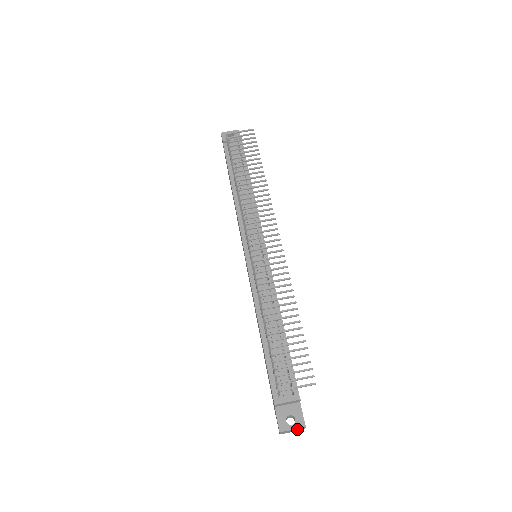
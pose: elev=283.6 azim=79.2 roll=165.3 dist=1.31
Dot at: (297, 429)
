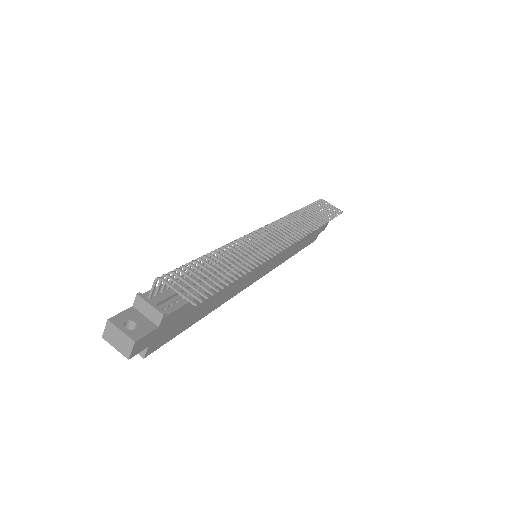
Dot at: (124, 340)
